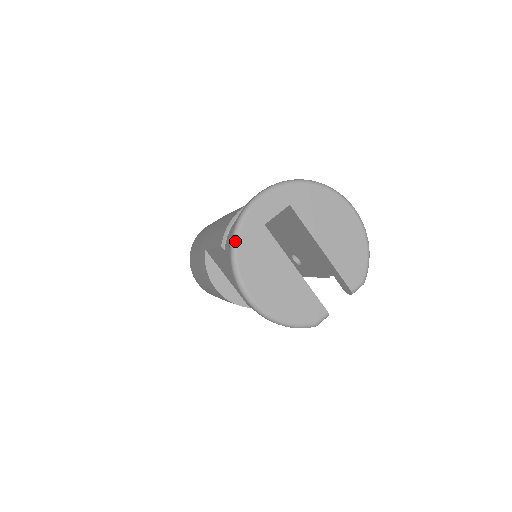
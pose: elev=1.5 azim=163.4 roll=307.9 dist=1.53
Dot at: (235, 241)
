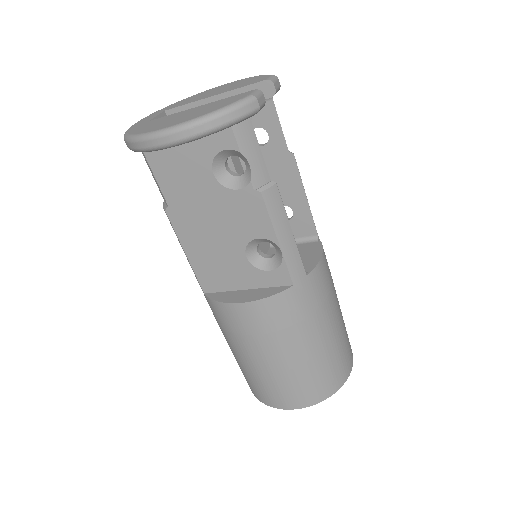
Dot at: (126, 136)
